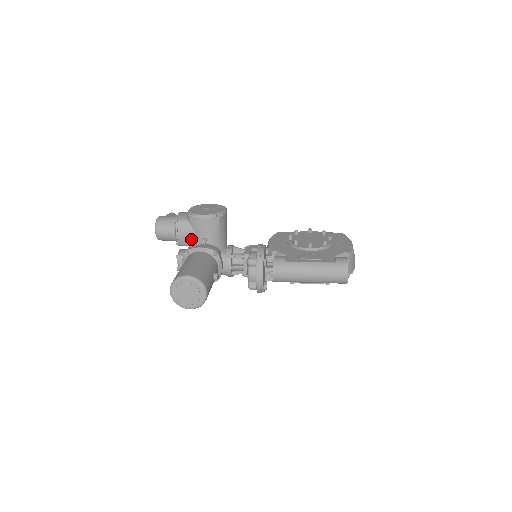
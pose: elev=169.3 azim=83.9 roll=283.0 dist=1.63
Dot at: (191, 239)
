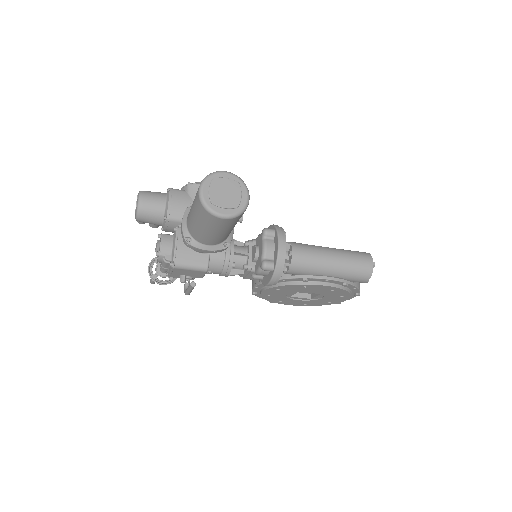
Dot at: occluded
